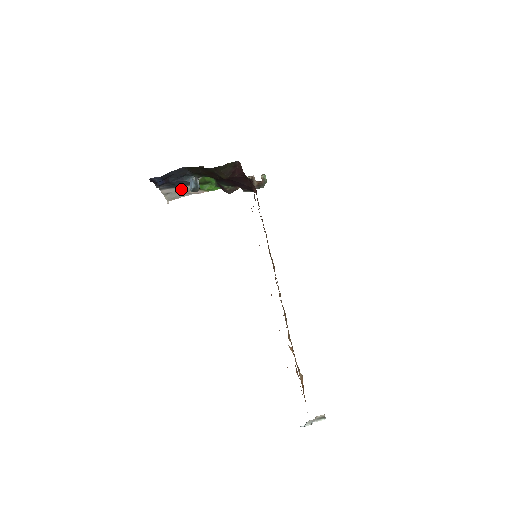
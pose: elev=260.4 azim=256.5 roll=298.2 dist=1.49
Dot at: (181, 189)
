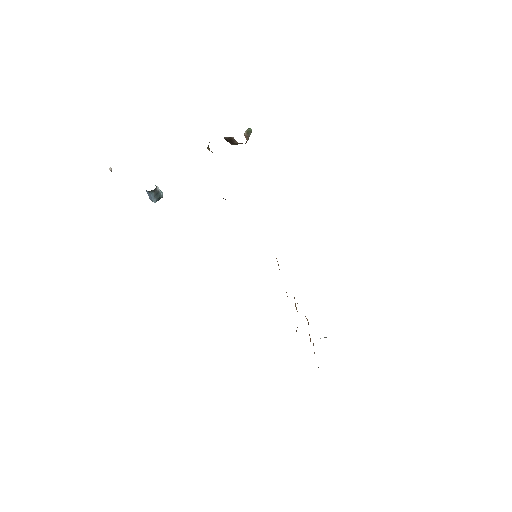
Dot at: occluded
